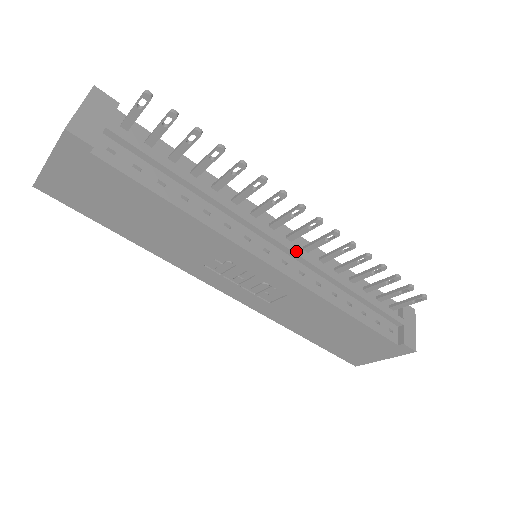
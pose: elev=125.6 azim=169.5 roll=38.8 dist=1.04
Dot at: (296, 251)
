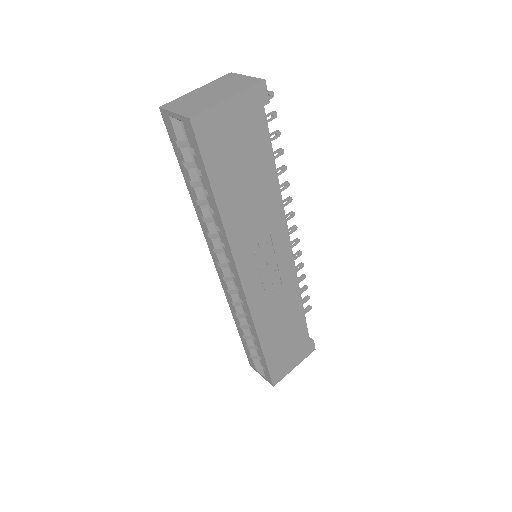
Dot at: occluded
